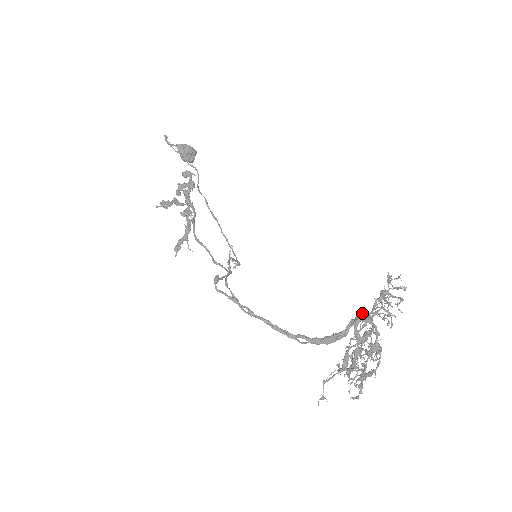
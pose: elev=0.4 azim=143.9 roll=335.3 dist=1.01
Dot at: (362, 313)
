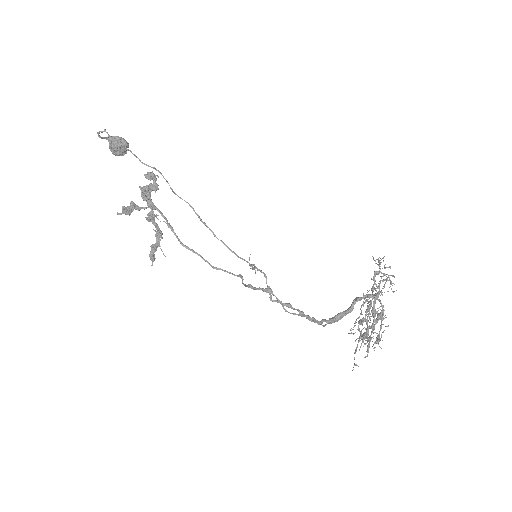
Dot at: (378, 294)
